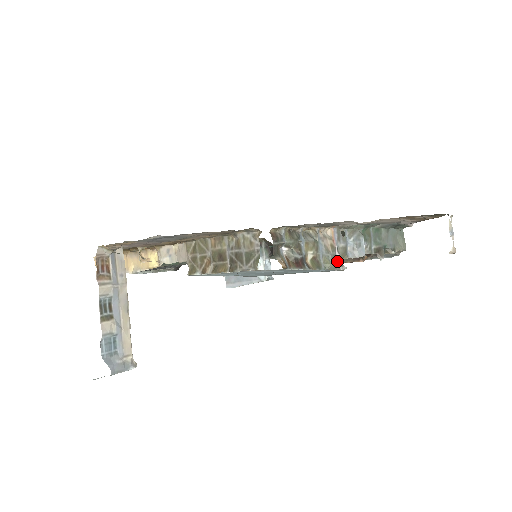
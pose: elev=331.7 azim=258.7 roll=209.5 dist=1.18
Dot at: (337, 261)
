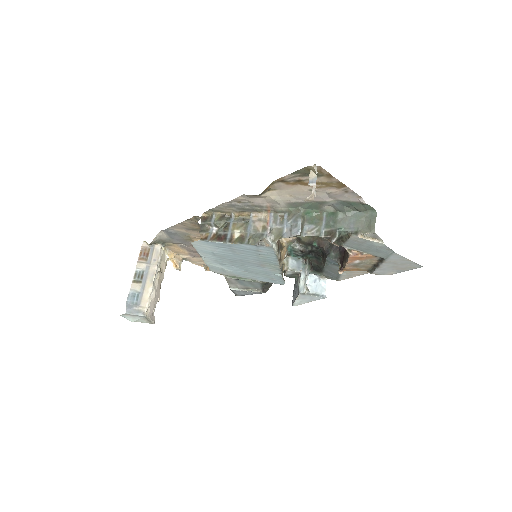
Dot at: (260, 237)
